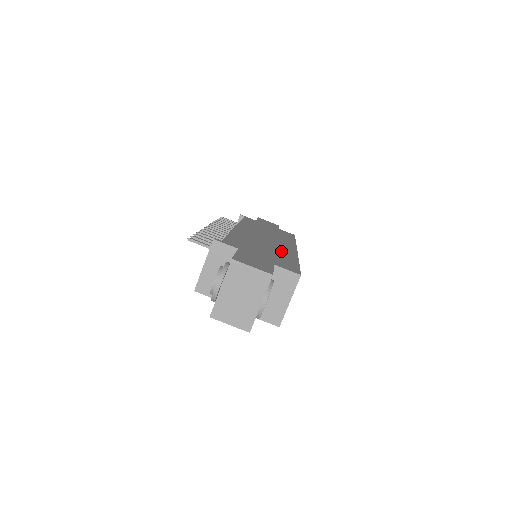
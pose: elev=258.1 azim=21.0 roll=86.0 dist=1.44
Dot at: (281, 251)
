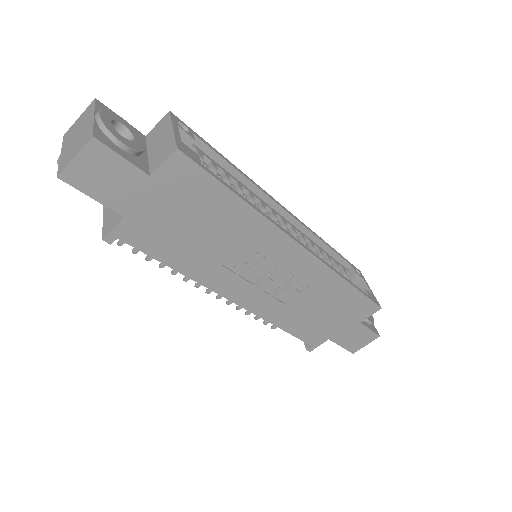
Dot at: occluded
